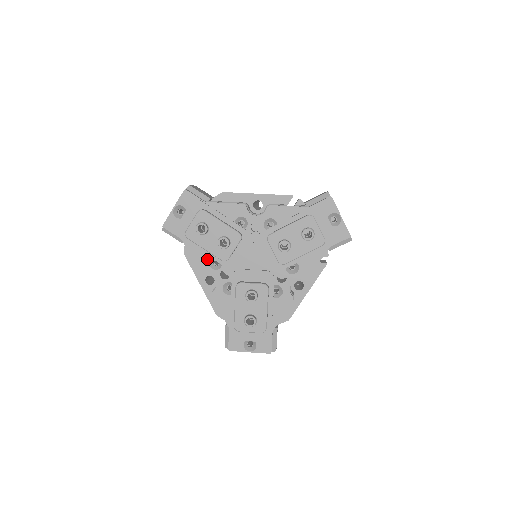
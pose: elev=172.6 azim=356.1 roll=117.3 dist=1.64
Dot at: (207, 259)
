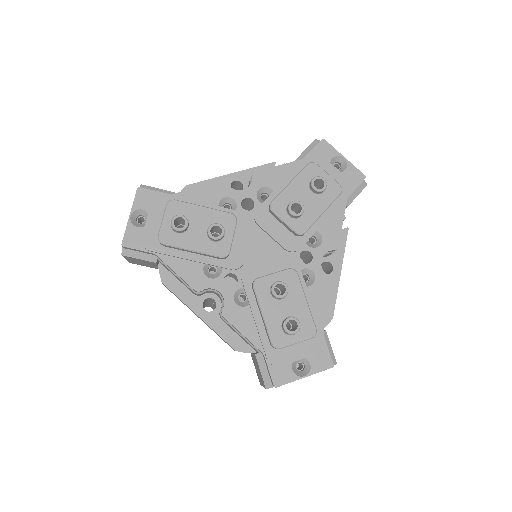
Dot at: (199, 268)
